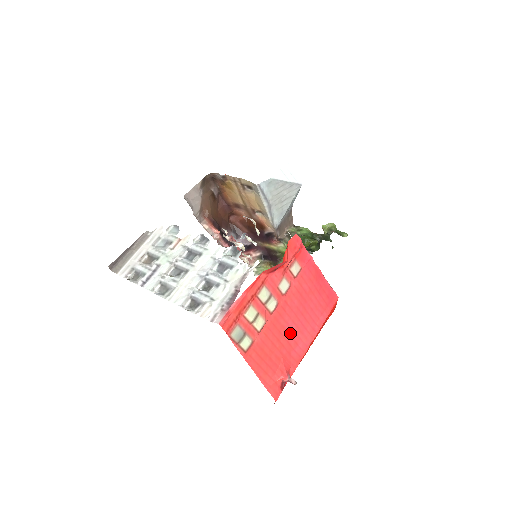
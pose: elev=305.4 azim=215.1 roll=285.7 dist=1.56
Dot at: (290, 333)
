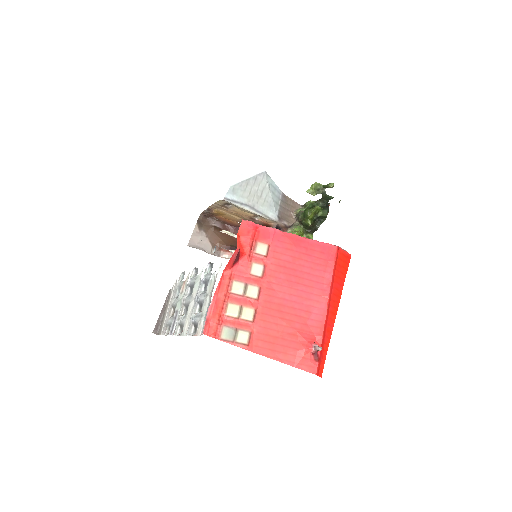
Dot at: (294, 306)
